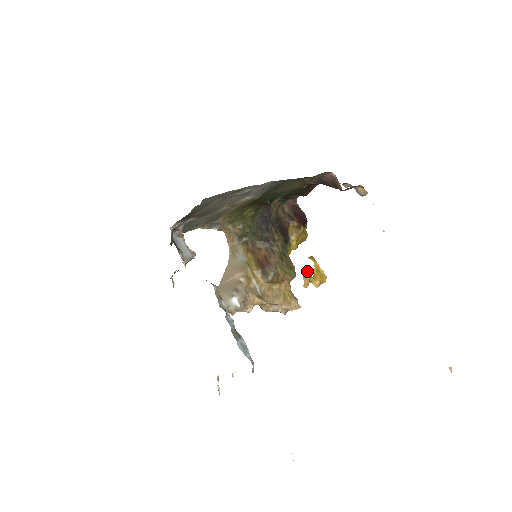
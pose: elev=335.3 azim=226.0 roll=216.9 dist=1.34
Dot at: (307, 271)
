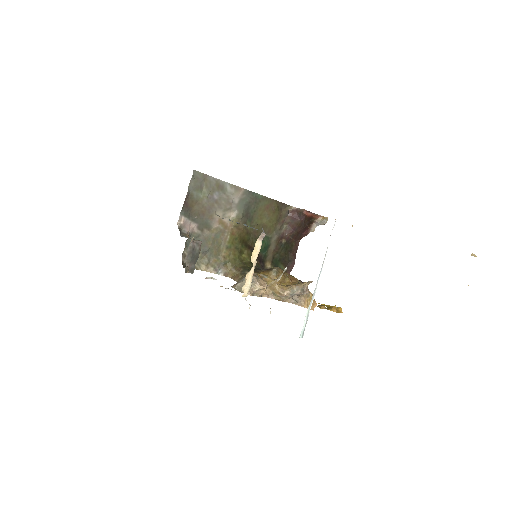
Dot at: occluded
